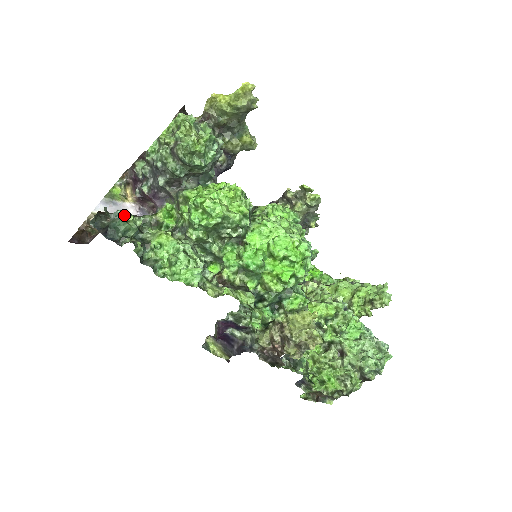
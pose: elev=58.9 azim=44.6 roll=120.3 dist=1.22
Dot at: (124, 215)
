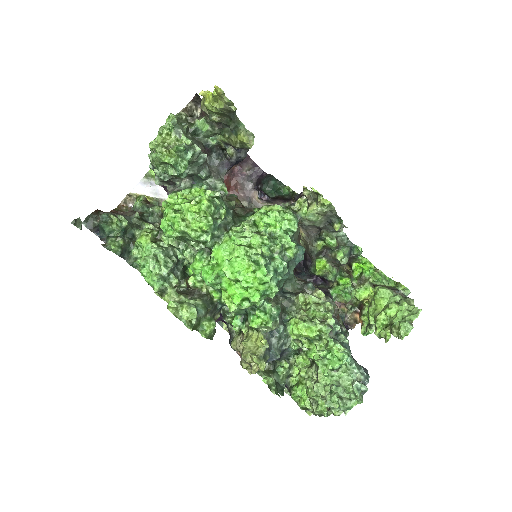
Dot at: (112, 217)
